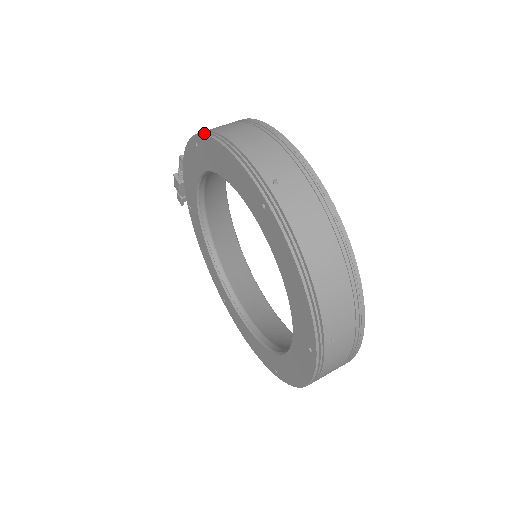
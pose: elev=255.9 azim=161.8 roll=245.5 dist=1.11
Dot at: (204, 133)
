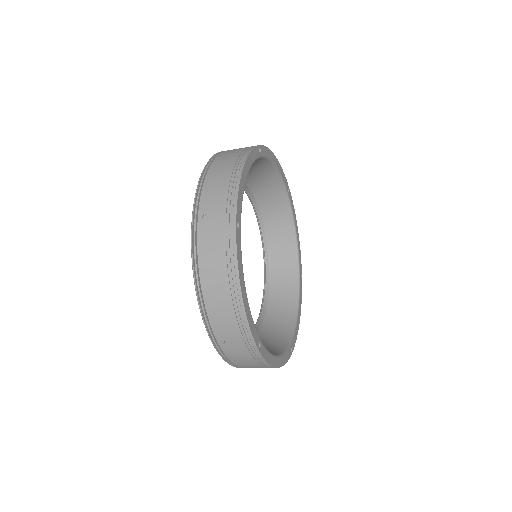
Dot at: (212, 156)
